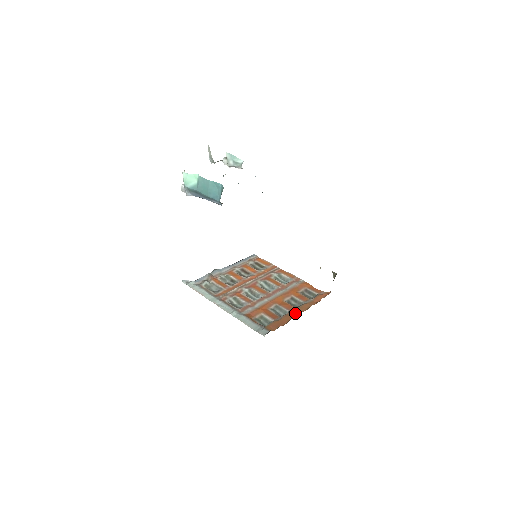
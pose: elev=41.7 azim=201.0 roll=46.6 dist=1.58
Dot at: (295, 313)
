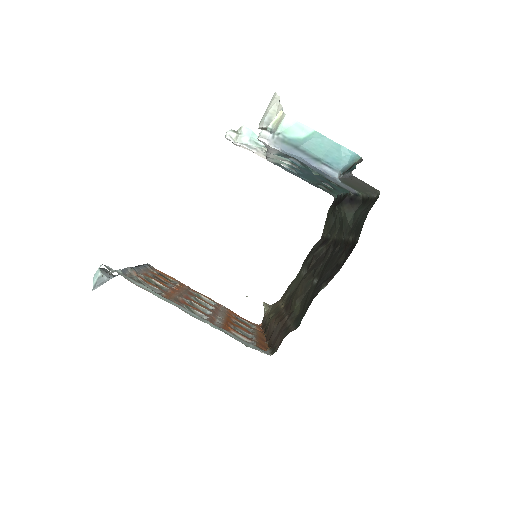
Dot at: (261, 338)
